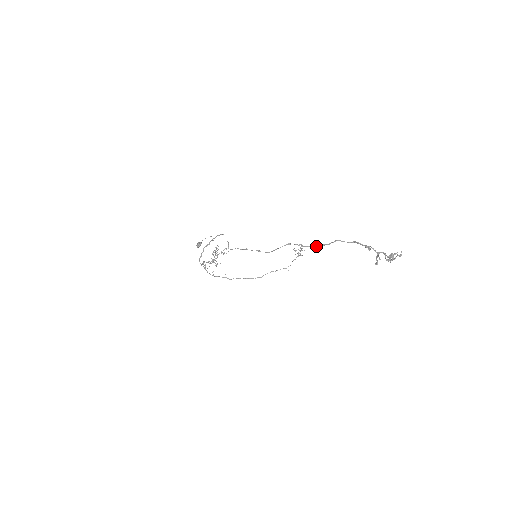
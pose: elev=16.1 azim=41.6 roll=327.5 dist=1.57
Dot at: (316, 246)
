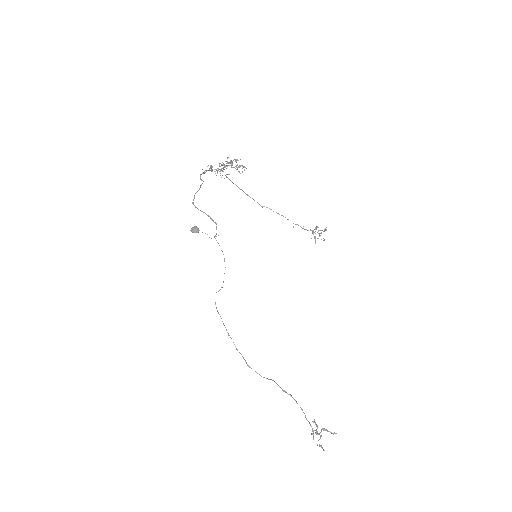
Dot at: occluded
